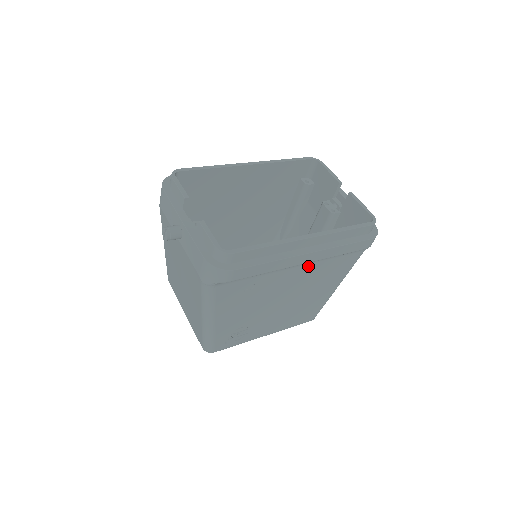
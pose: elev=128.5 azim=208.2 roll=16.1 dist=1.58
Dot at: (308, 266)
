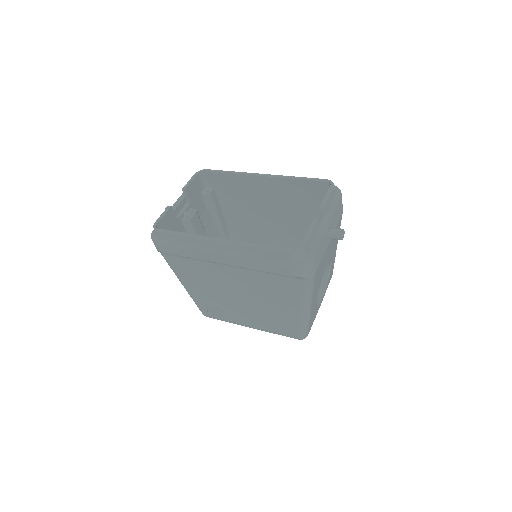
Dot at: (241, 271)
